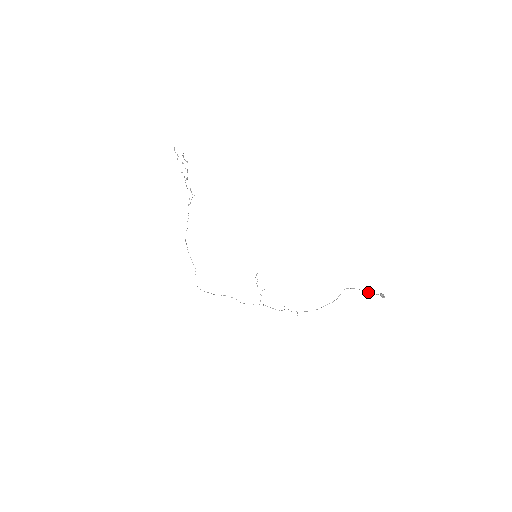
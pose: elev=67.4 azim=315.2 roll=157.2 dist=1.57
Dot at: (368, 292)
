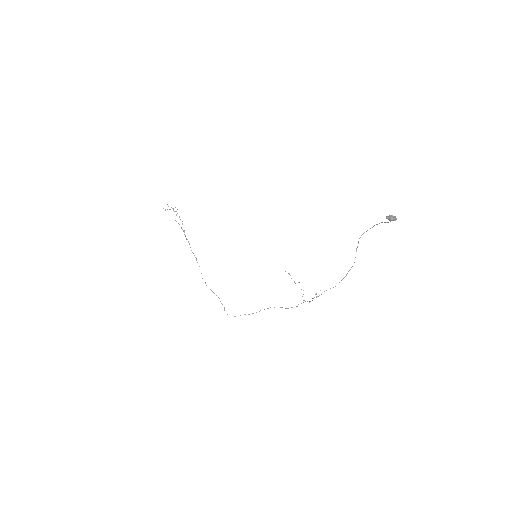
Dot at: occluded
